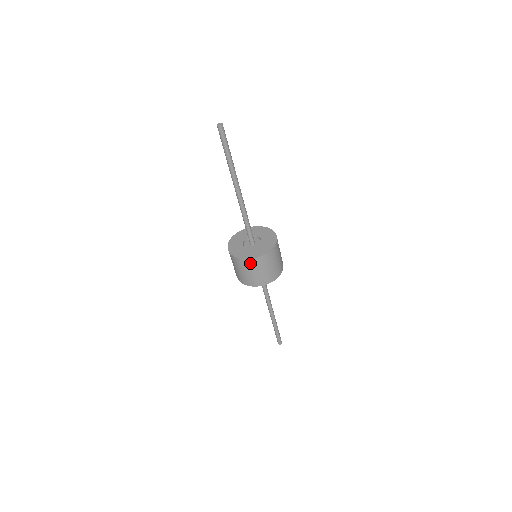
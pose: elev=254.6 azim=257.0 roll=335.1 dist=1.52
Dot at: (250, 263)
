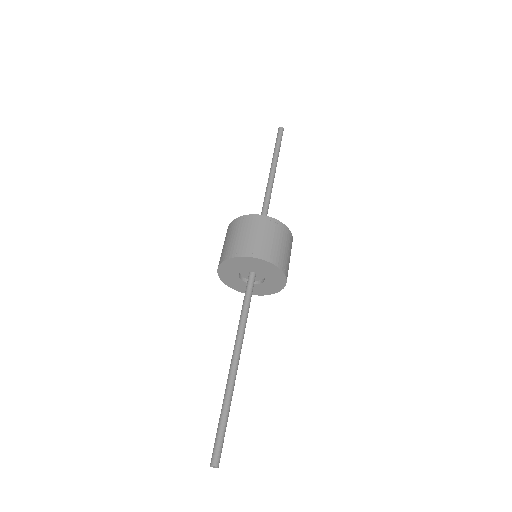
Dot at: occluded
